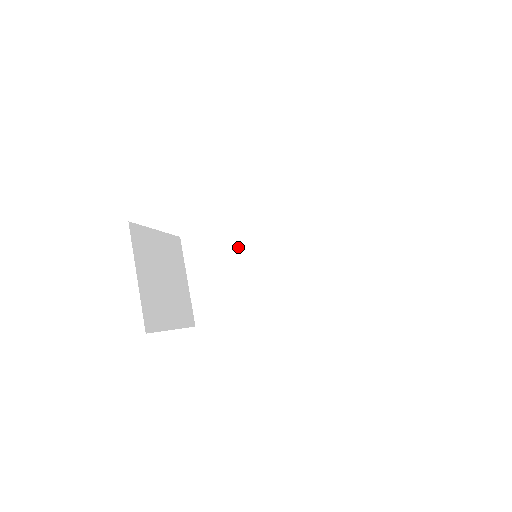
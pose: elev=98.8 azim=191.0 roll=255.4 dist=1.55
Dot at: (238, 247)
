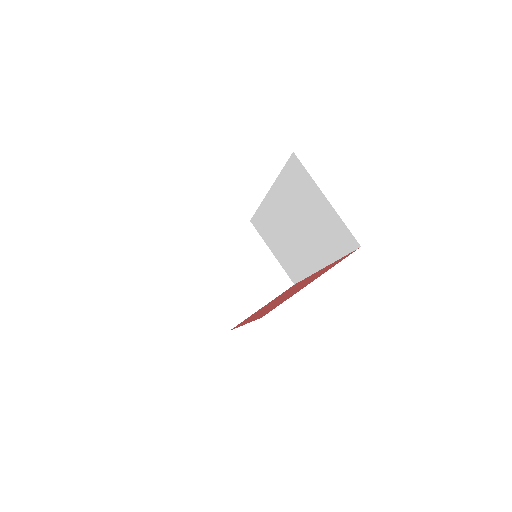
Dot at: (274, 224)
